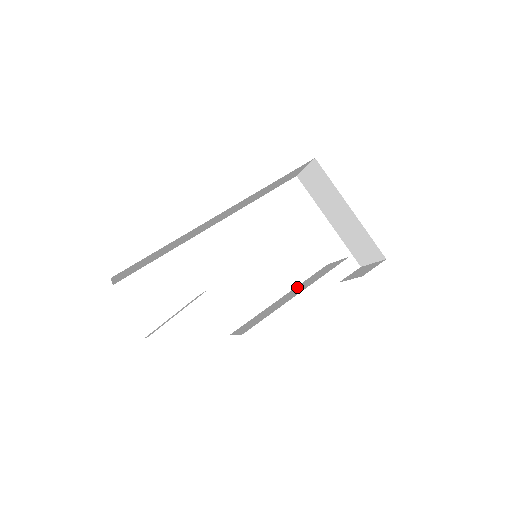
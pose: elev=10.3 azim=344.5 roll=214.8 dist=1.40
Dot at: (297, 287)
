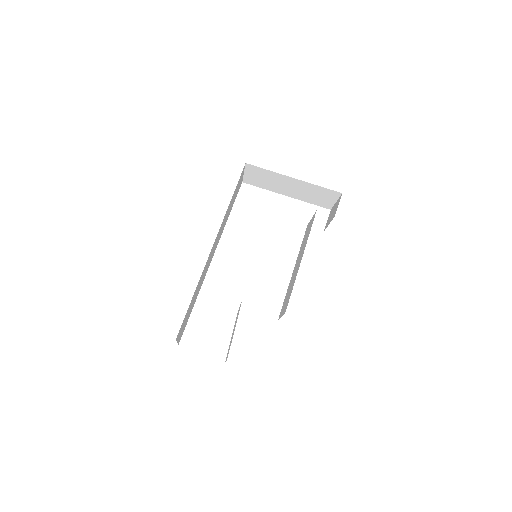
Dot at: (298, 256)
